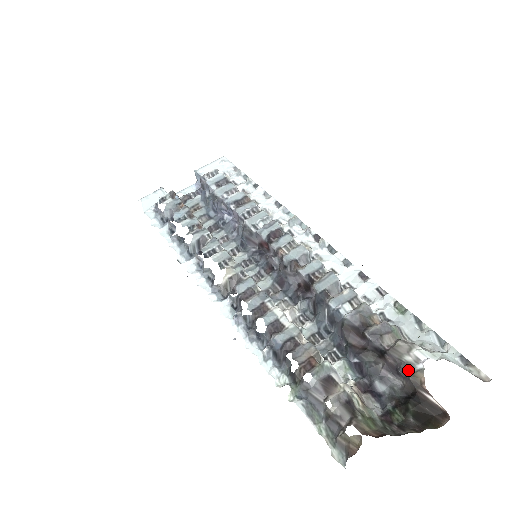
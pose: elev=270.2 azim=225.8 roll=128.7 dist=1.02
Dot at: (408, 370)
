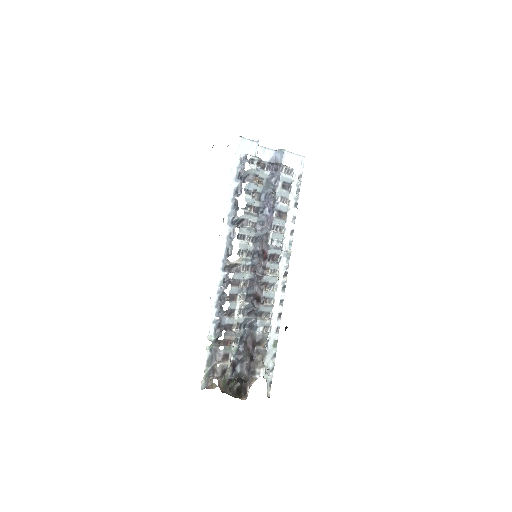
Dot at: (253, 374)
